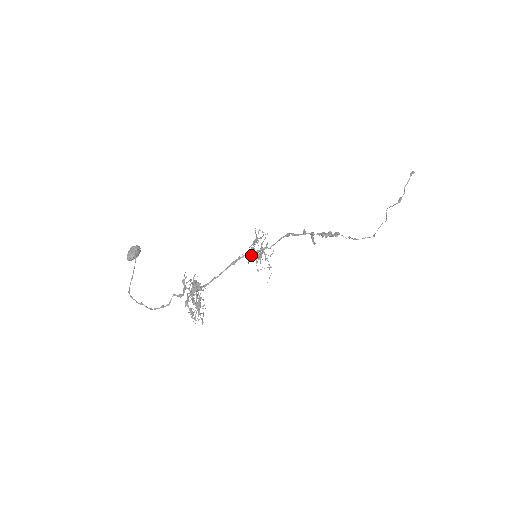
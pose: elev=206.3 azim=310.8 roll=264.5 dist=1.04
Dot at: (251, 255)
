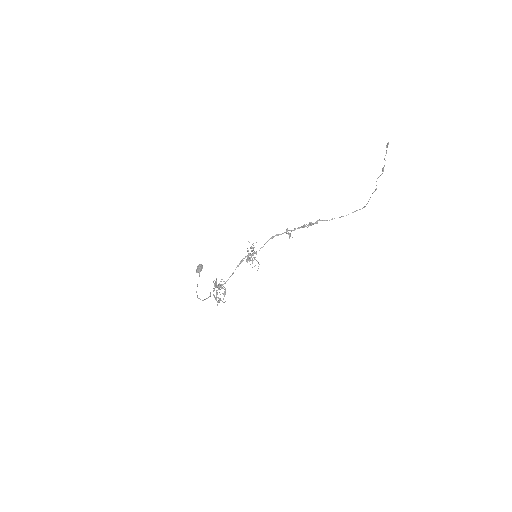
Dot at: (247, 259)
